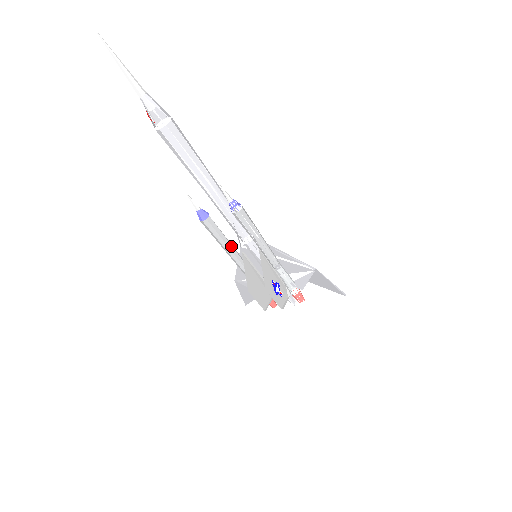
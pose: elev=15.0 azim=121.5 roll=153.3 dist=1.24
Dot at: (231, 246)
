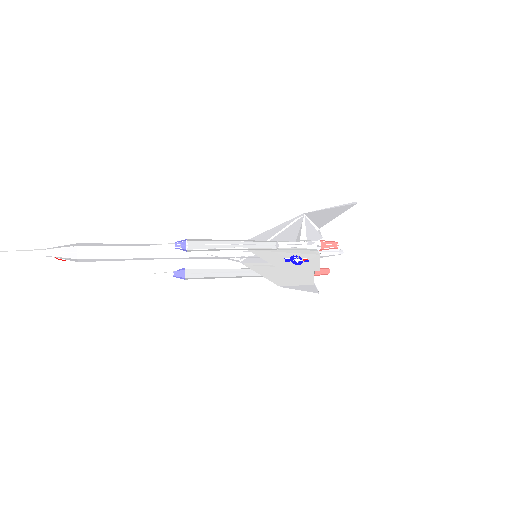
Dot at: (230, 270)
